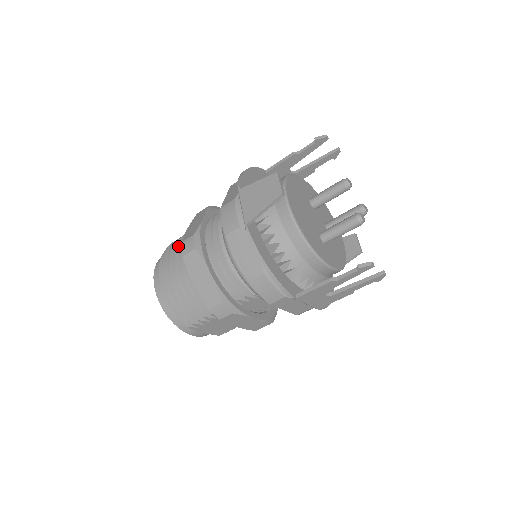
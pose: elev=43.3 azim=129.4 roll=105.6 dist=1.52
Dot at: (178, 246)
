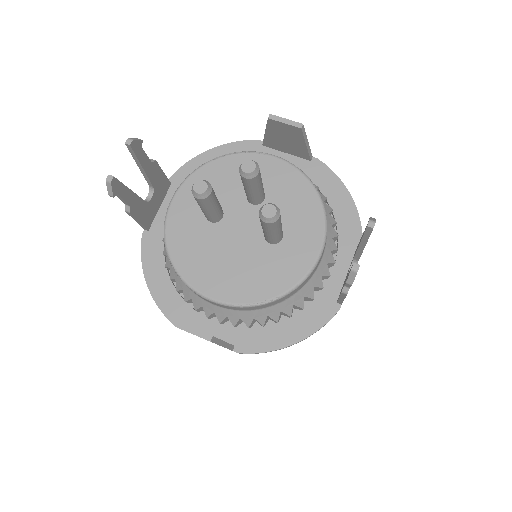
Dot at: occluded
